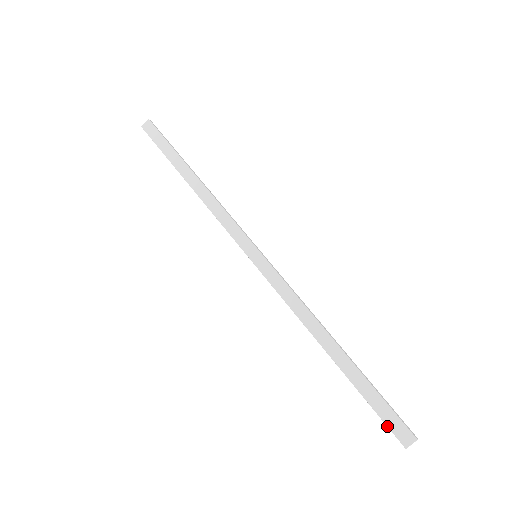
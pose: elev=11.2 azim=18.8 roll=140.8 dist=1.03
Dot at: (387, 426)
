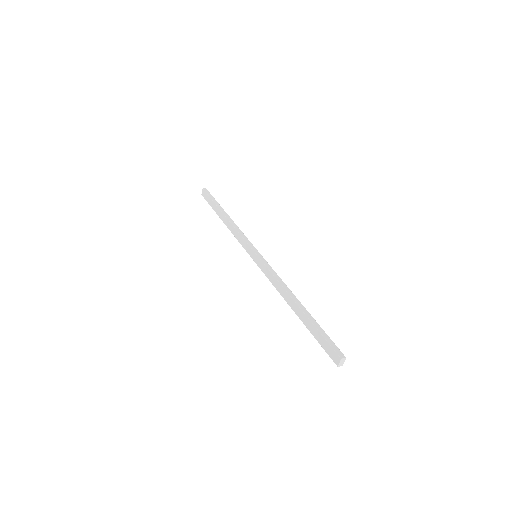
Dot at: occluded
